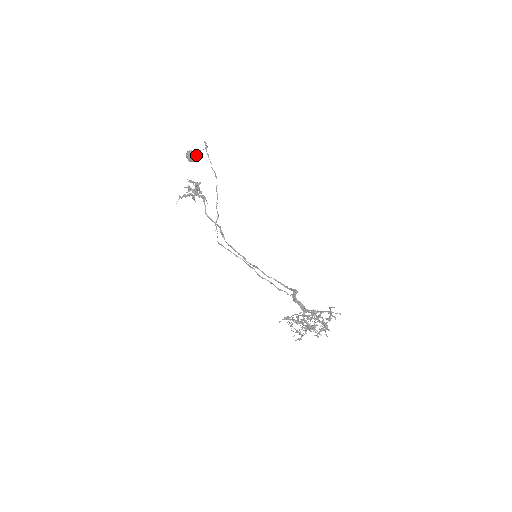
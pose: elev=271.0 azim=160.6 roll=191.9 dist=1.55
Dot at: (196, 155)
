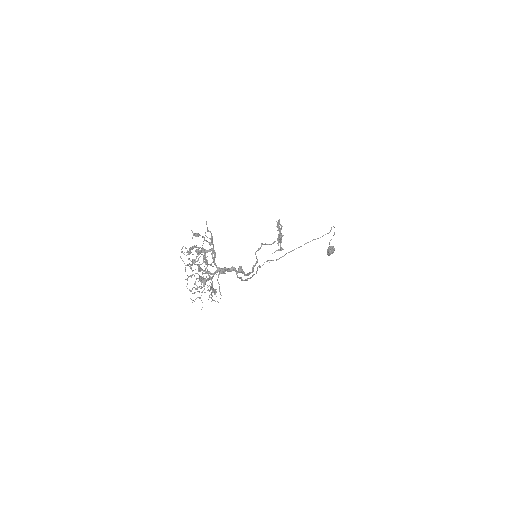
Dot at: (331, 246)
